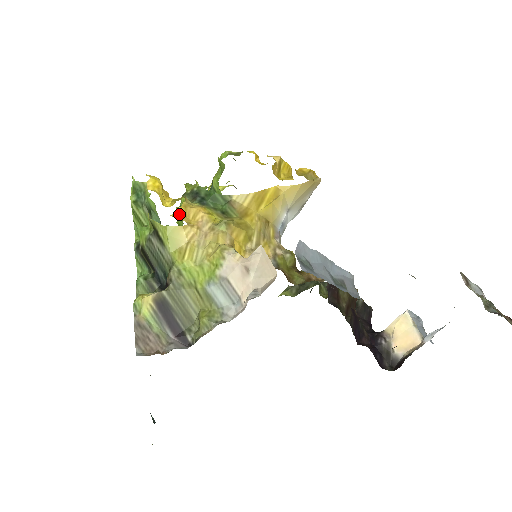
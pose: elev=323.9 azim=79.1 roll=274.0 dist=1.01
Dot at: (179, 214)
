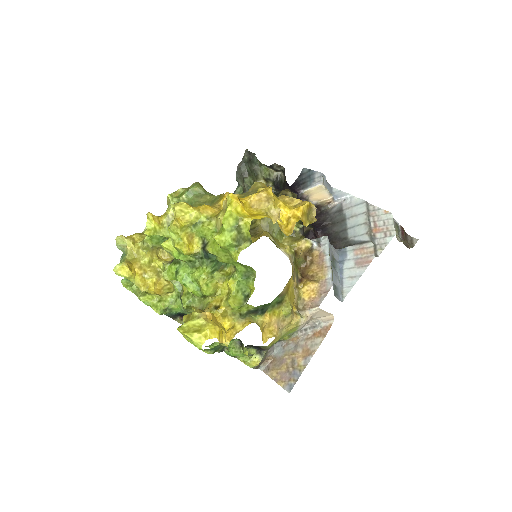
Dot at: (263, 336)
